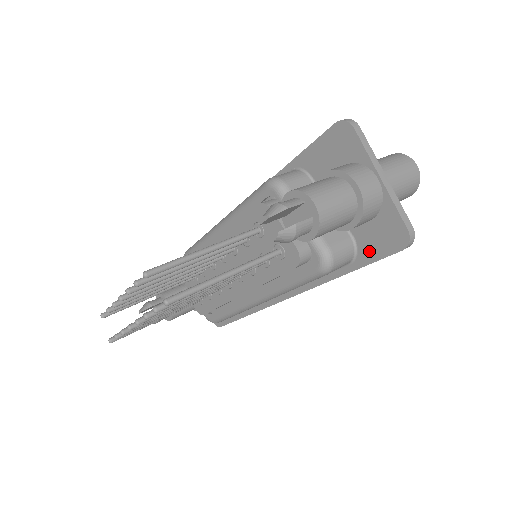
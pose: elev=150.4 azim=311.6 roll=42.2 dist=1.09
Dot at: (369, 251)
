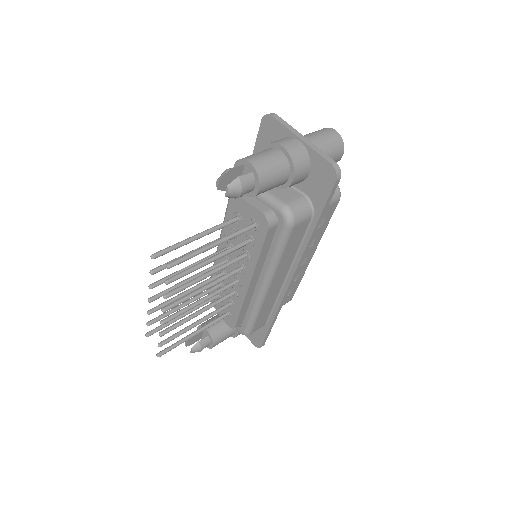
Dot at: (319, 198)
